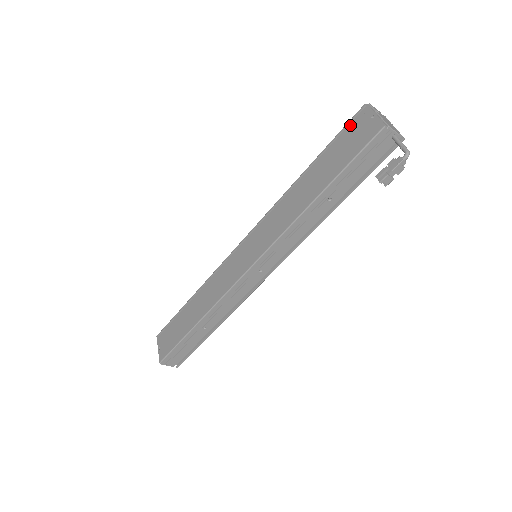
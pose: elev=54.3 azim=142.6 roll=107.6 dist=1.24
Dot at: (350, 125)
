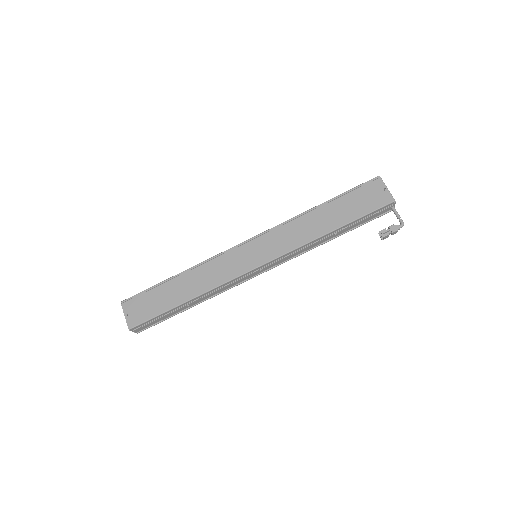
Dot at: (365, 186)
